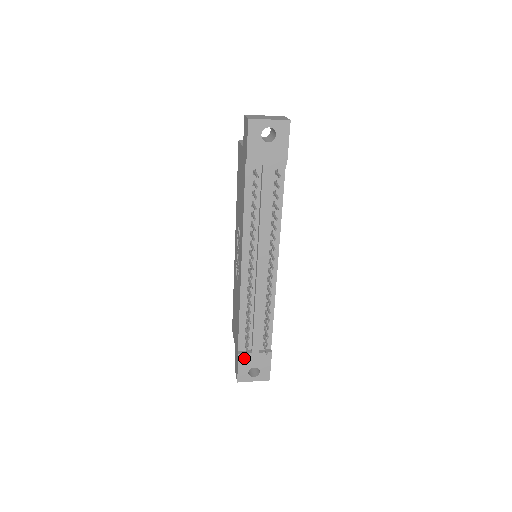
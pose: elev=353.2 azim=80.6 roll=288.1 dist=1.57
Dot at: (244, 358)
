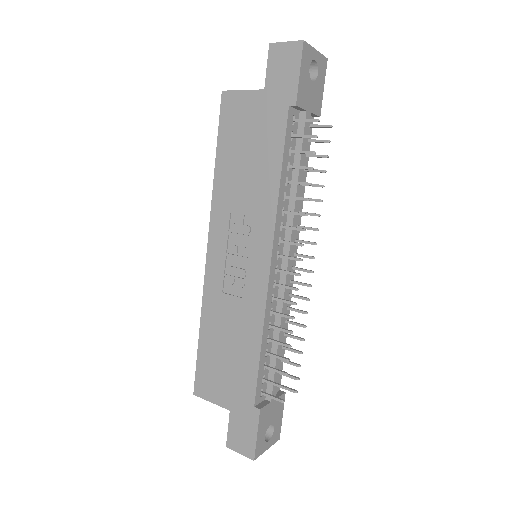
Dot at: (264, 414)
